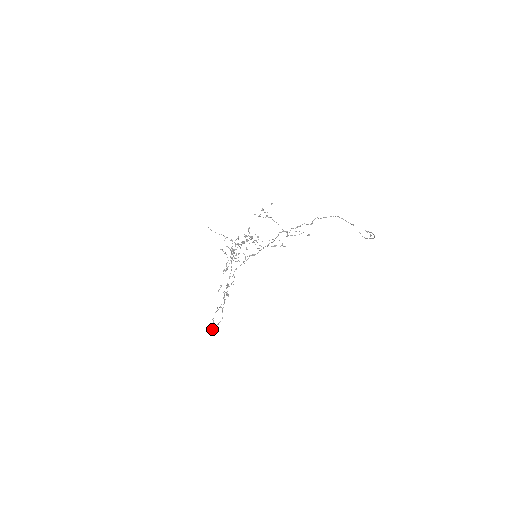
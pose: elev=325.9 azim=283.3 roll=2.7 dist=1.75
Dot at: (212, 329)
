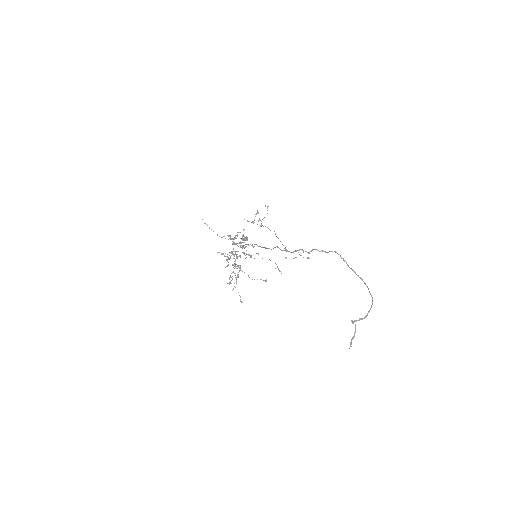
Dot at: (231, 283)
